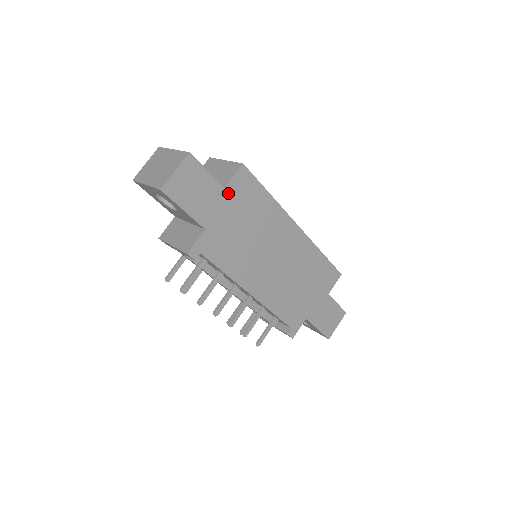
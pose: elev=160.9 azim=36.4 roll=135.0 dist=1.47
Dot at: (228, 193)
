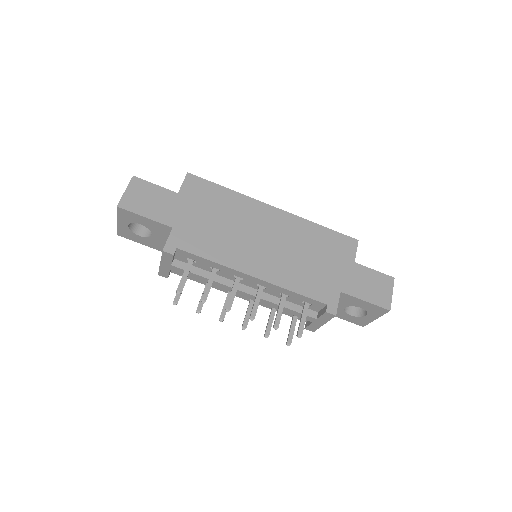
Dot at: (183, 196)
